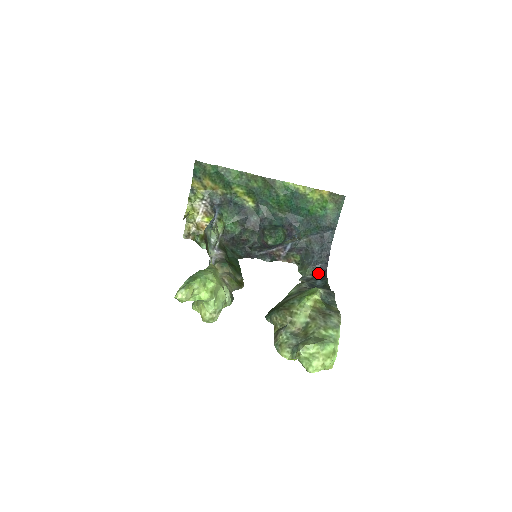
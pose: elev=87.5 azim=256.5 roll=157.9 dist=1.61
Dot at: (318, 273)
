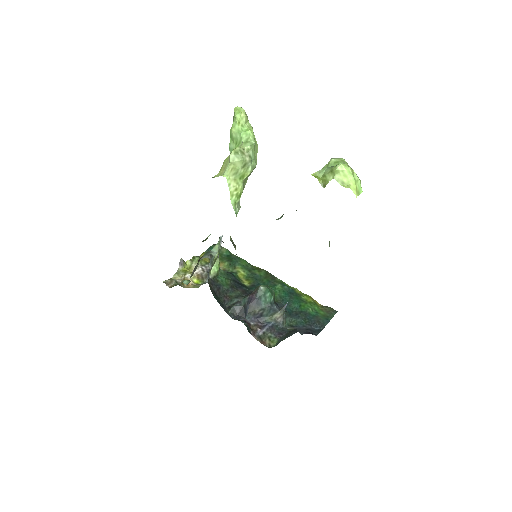
Dot at: (302, 334)
